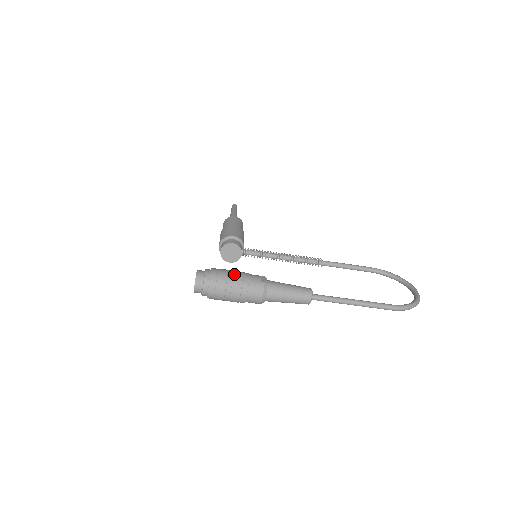
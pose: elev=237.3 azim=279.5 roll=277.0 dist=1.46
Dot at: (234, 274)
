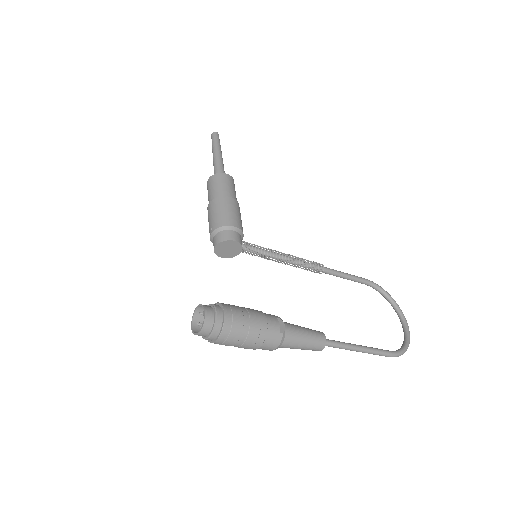
Dot at: (251, 321)
